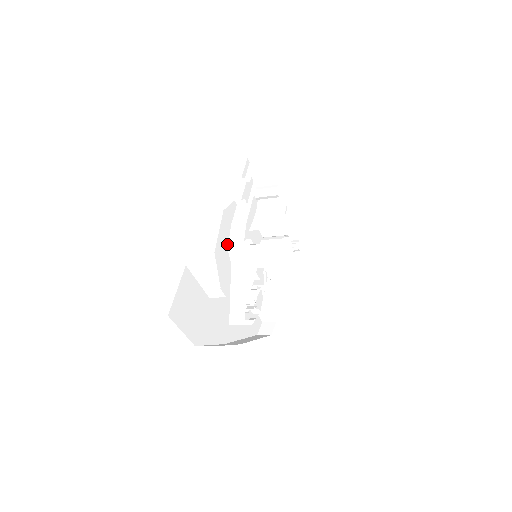
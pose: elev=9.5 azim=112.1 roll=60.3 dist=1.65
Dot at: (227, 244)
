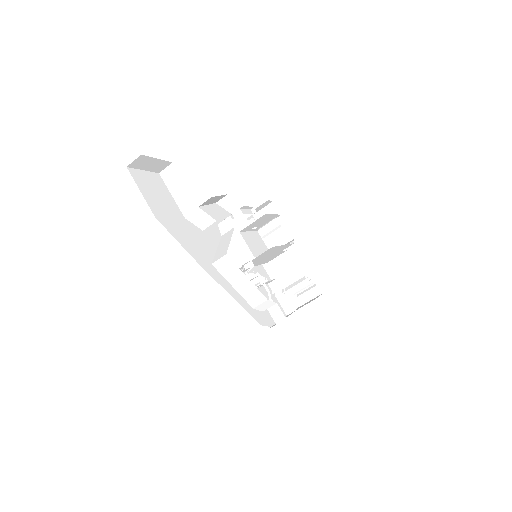
Dot at: (218, 222)
